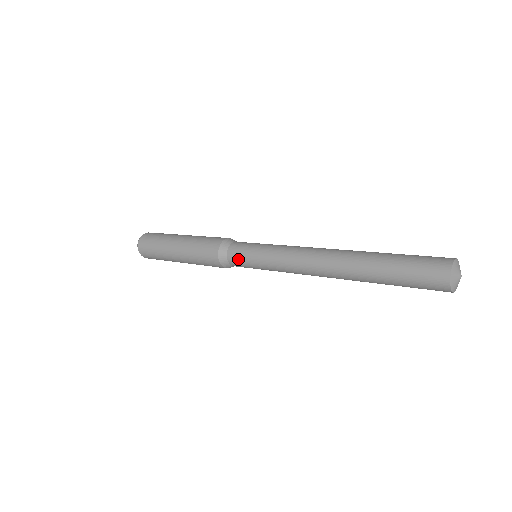
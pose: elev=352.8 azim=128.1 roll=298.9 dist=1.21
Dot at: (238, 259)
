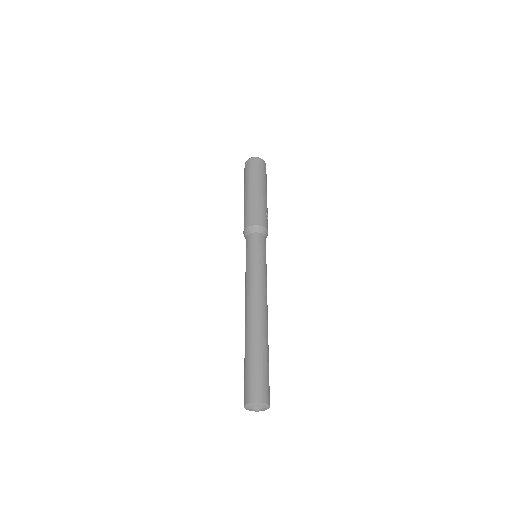
Dot at: occluded
